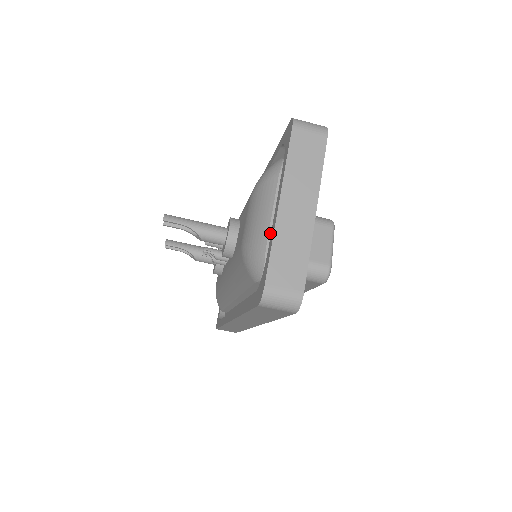
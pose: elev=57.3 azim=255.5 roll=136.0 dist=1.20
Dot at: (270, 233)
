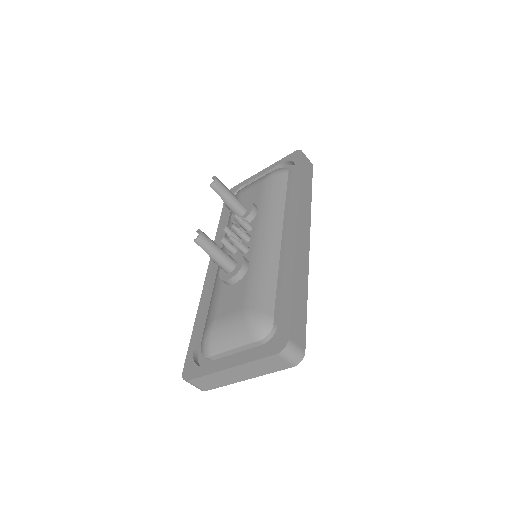
Dot at: (221, 354)
